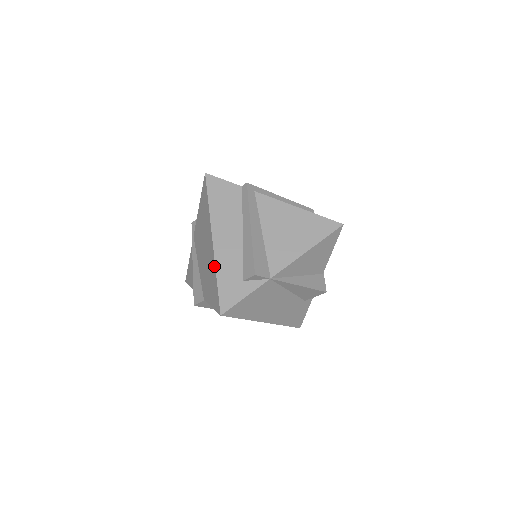
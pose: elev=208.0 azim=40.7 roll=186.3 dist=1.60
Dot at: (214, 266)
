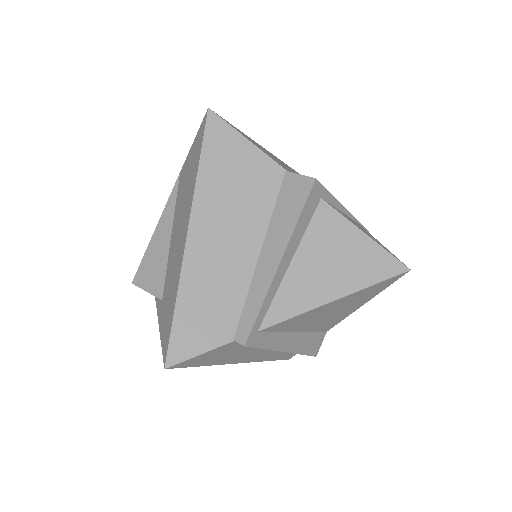
Dot at: occluded
